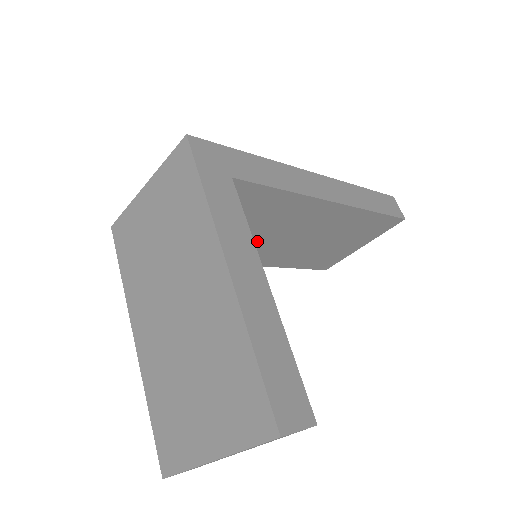
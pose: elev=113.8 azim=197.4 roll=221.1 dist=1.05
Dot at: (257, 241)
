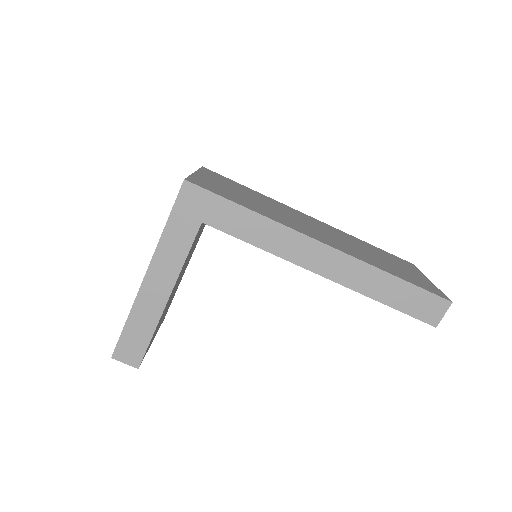
Dot at: occluded
